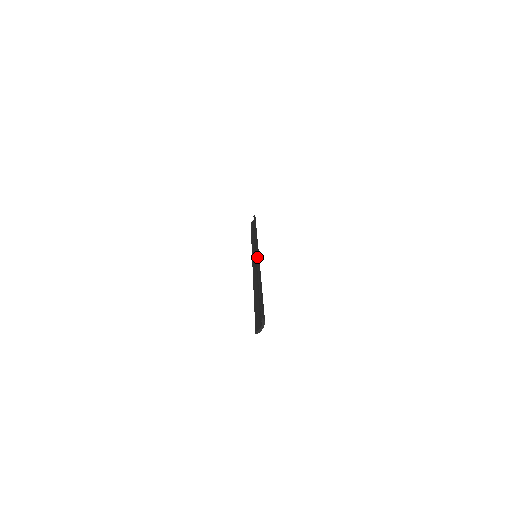
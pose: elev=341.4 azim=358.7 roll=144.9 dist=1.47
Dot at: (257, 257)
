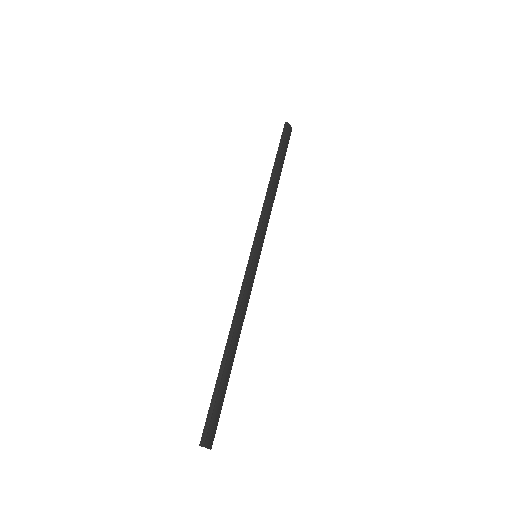
Dot at: occluded
